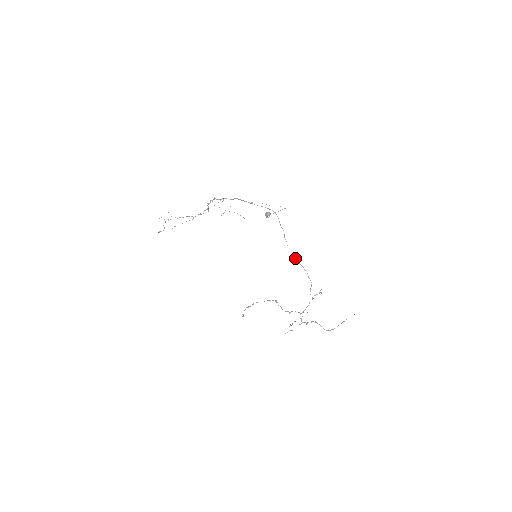
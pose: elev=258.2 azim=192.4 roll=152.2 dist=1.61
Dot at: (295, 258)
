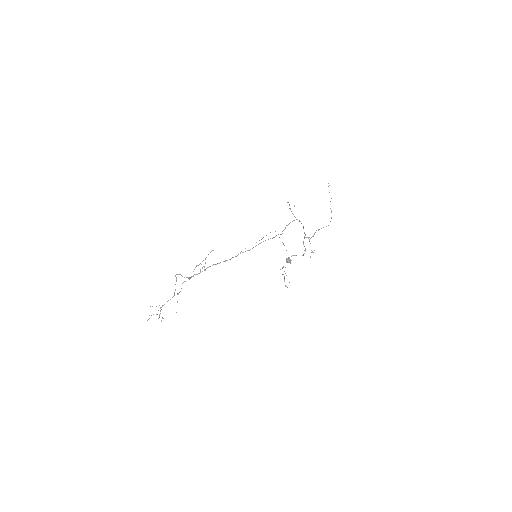
Dot at: (285, 228)
